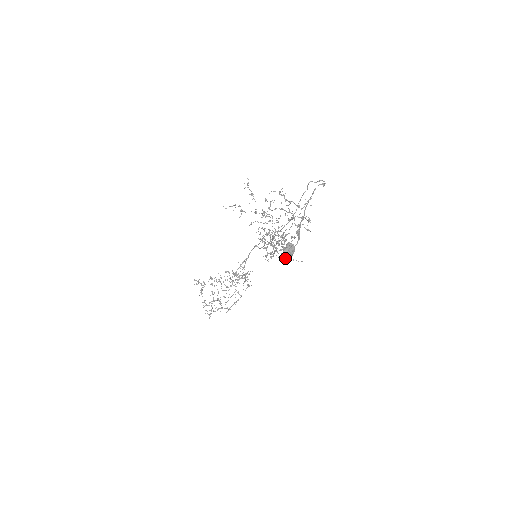
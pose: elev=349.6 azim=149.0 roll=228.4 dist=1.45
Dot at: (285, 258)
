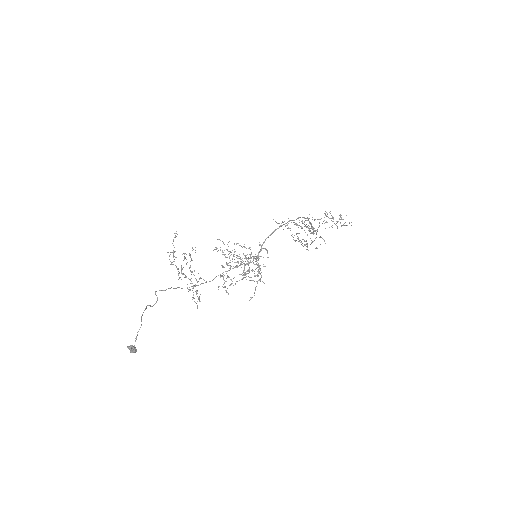
Dot at: occluded
